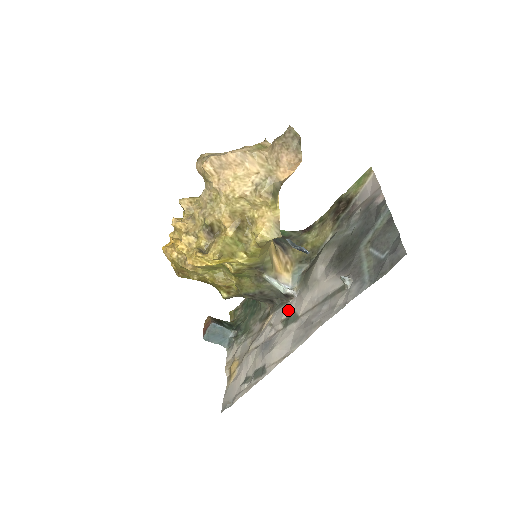
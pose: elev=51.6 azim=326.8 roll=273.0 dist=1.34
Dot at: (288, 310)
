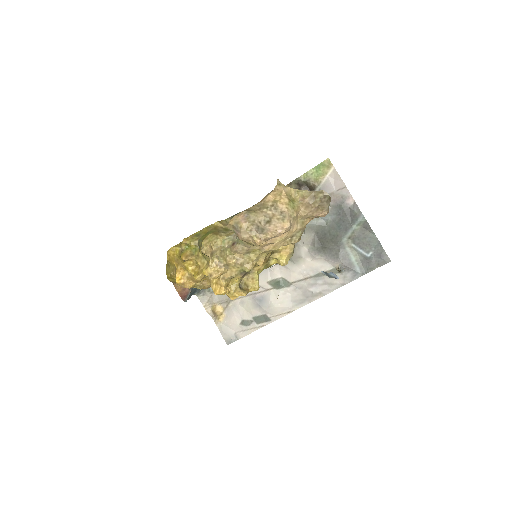
Dot at: (273, 275)
